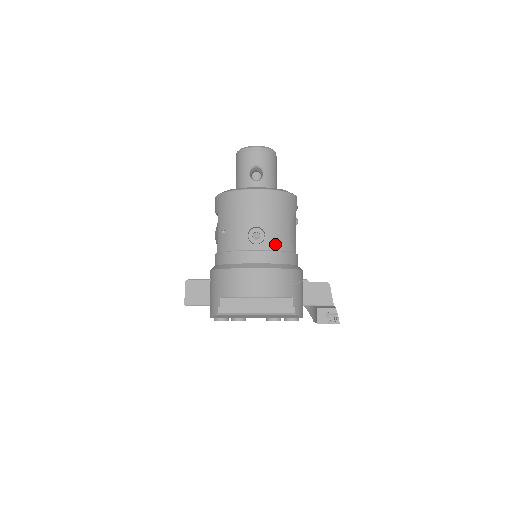
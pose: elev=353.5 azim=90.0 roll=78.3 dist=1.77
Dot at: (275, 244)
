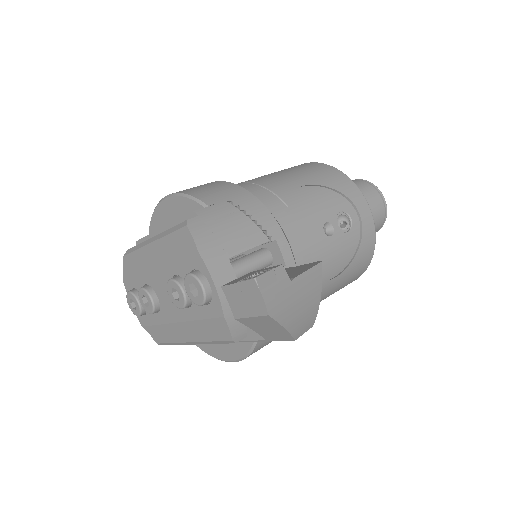
Dot at: (260, 181)
